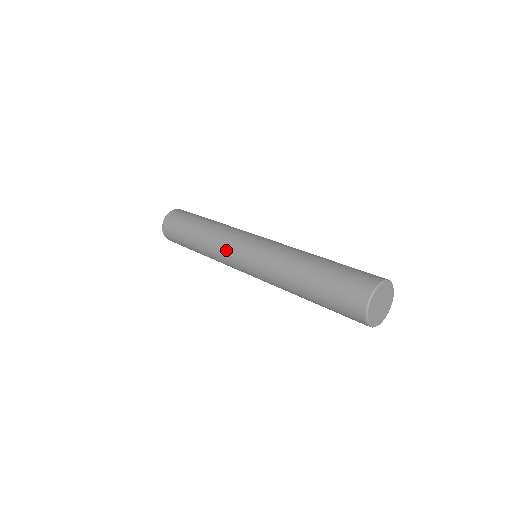
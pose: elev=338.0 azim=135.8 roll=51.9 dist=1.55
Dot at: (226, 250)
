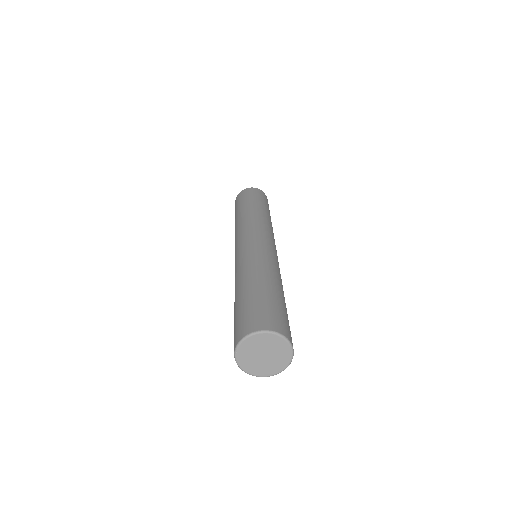
Dot at: (243, 230)
